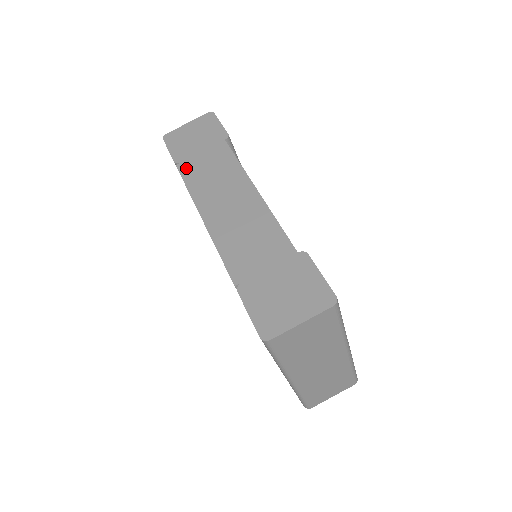
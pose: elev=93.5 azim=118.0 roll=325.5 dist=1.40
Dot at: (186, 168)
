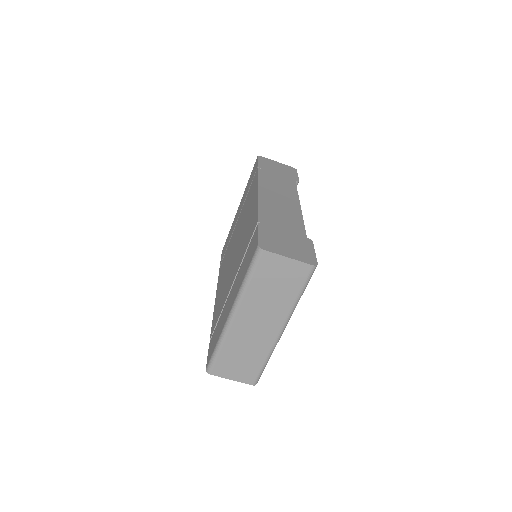
Dot at: (263, 172)
